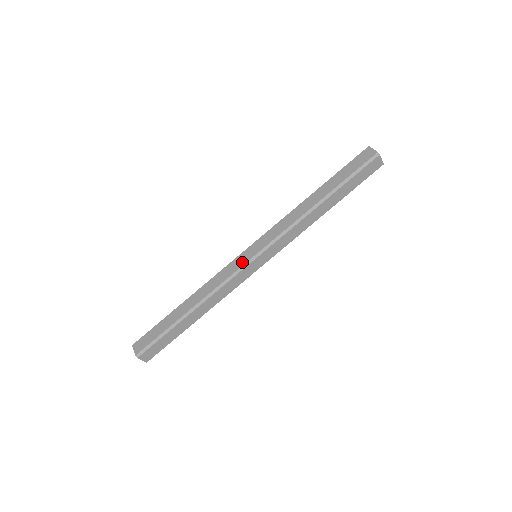
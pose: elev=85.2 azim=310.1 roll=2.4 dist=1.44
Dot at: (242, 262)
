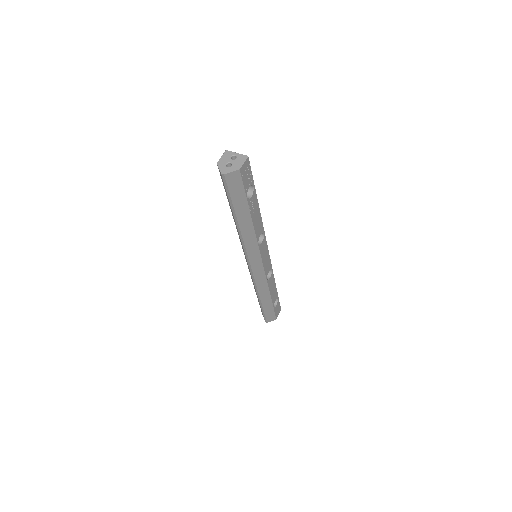
Dot at: (249, 270)
